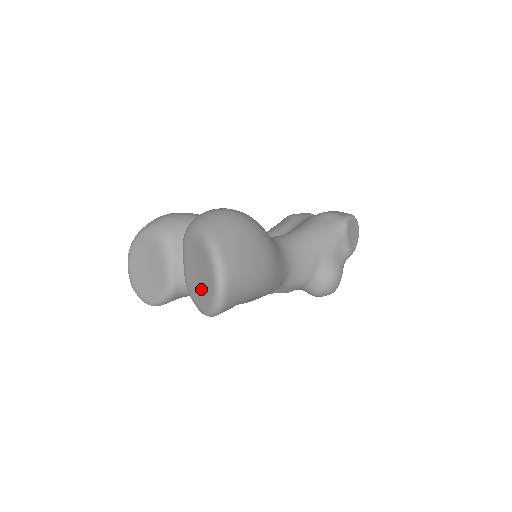
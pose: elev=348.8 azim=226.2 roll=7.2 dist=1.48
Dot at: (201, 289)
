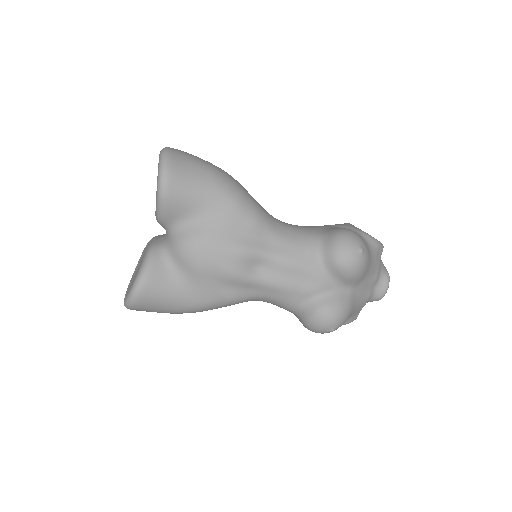
Dot at: occluded
